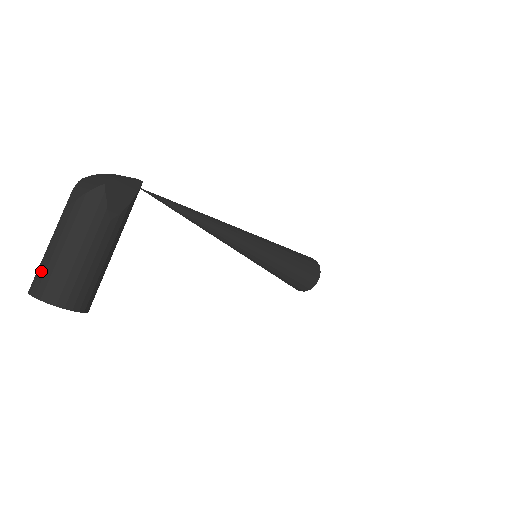
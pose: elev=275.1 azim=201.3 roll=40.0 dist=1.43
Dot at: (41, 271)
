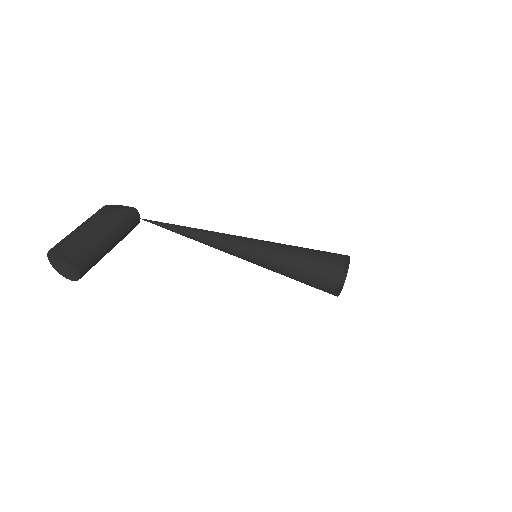
Dot at: occluded
